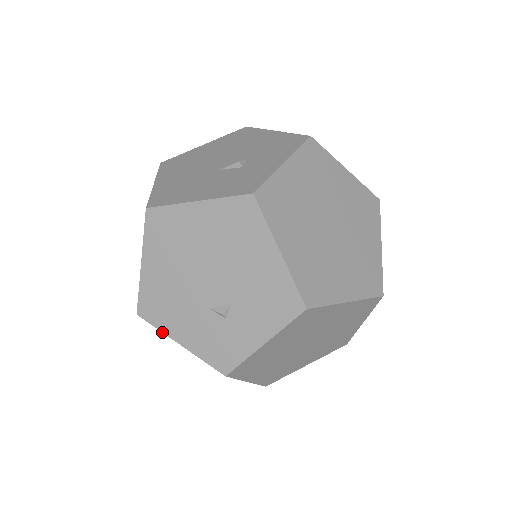
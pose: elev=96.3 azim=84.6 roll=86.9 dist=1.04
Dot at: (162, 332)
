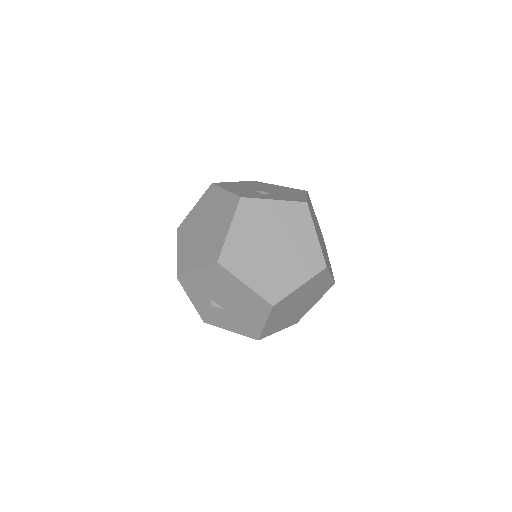
Dot at: (220, 187)
